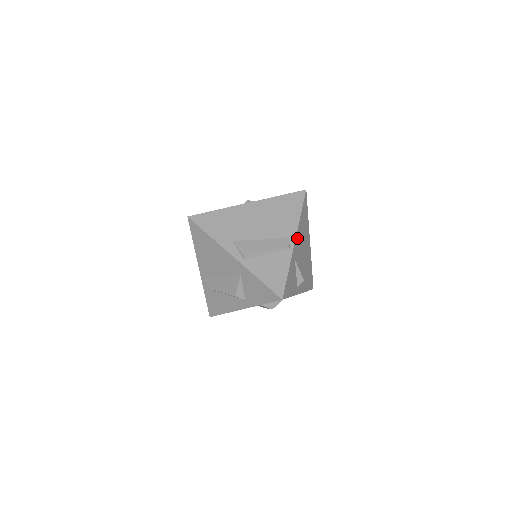
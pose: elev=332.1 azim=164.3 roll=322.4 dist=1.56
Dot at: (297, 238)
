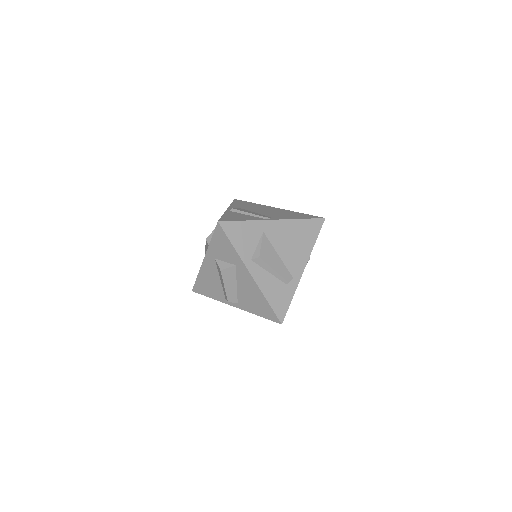
Dot at: (281, 225)
